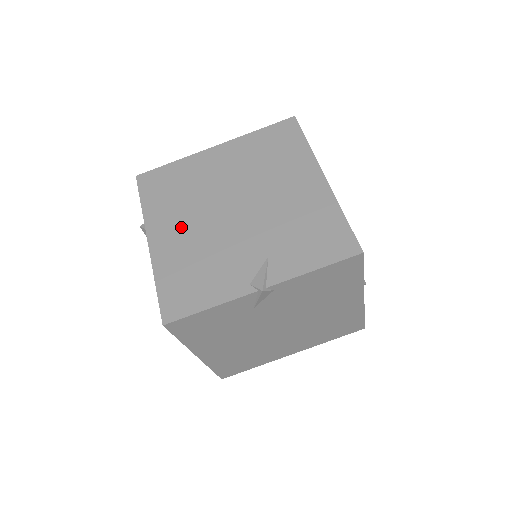
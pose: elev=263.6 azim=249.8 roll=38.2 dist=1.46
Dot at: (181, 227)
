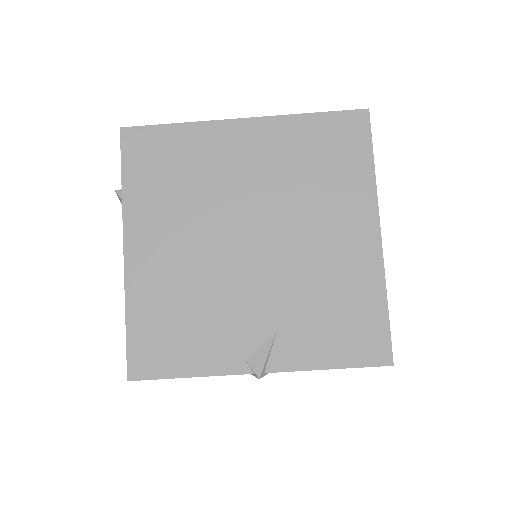
Dot at: (172, 242)
